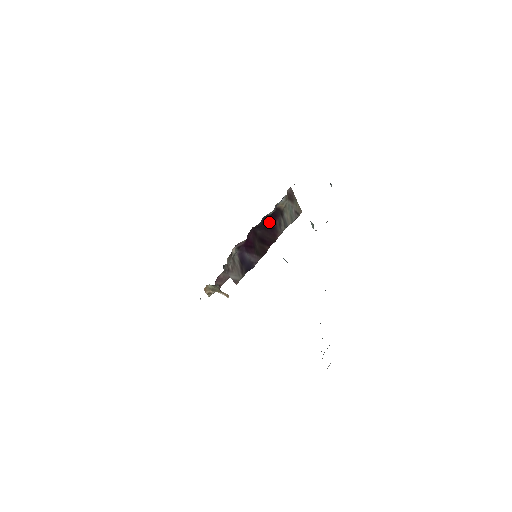
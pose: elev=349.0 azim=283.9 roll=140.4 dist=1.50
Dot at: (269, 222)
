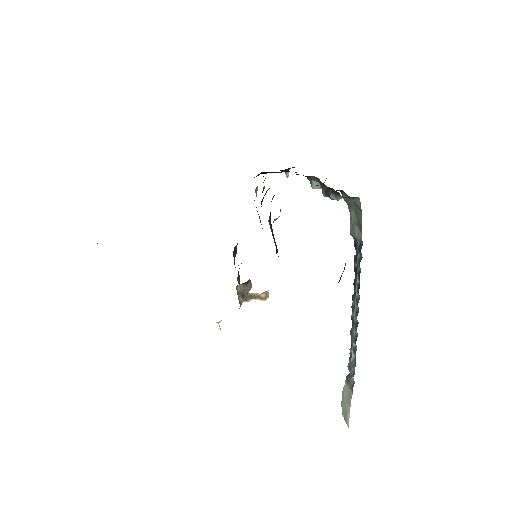
Dot at: occluded
